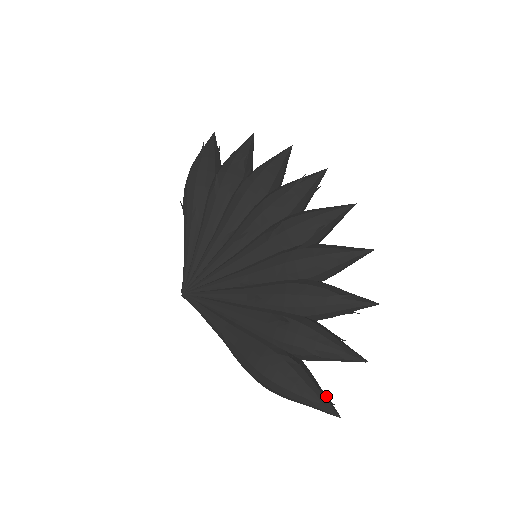
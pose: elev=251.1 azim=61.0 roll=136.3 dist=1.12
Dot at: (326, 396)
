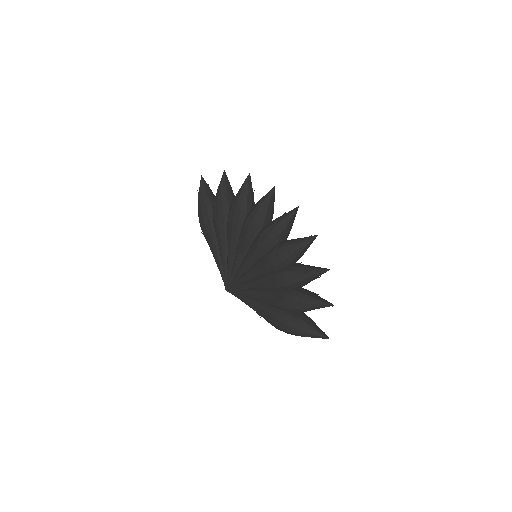
Dot at: (319, 329)
